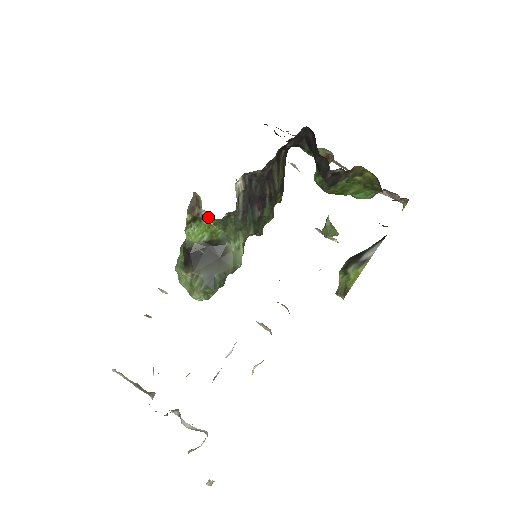
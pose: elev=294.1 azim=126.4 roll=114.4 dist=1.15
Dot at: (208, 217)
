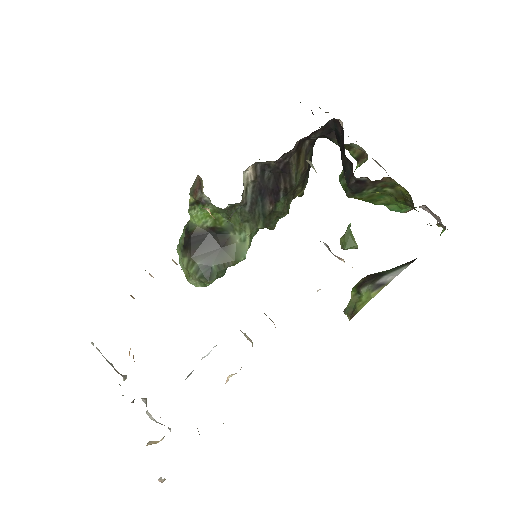
Dot at: (210, 203)
